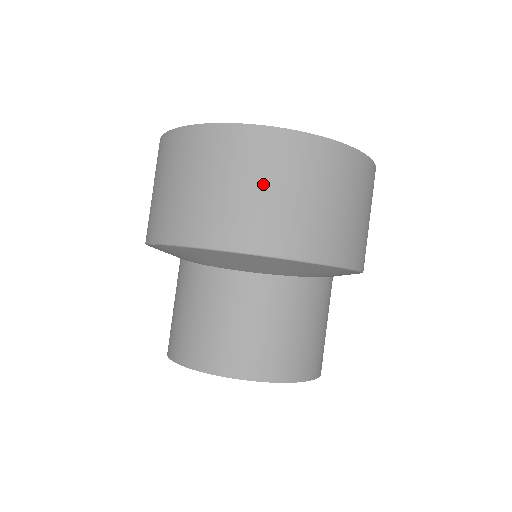
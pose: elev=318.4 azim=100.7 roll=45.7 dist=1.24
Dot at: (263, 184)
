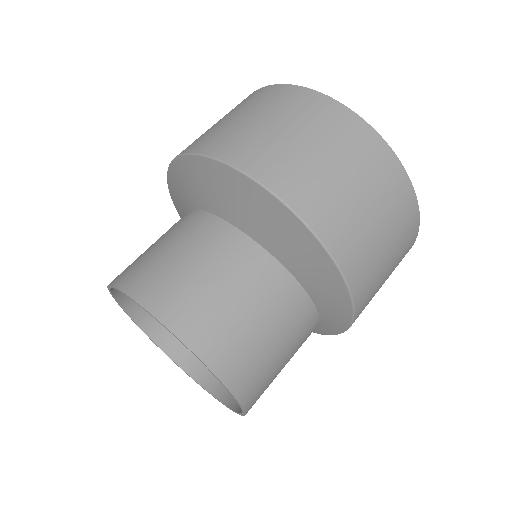
Dot at: (307, 137)
